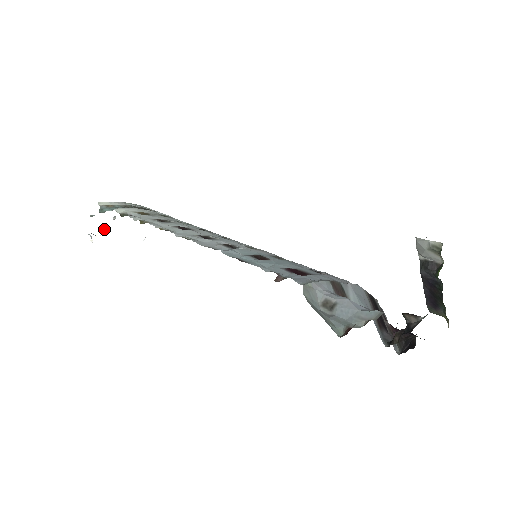
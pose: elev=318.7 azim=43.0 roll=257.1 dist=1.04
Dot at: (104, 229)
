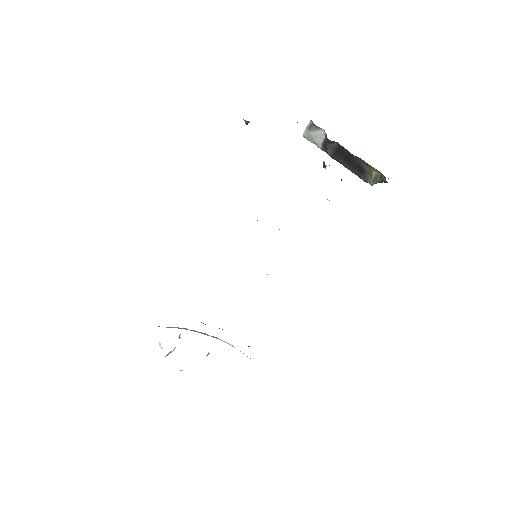
Dot at: occluded
